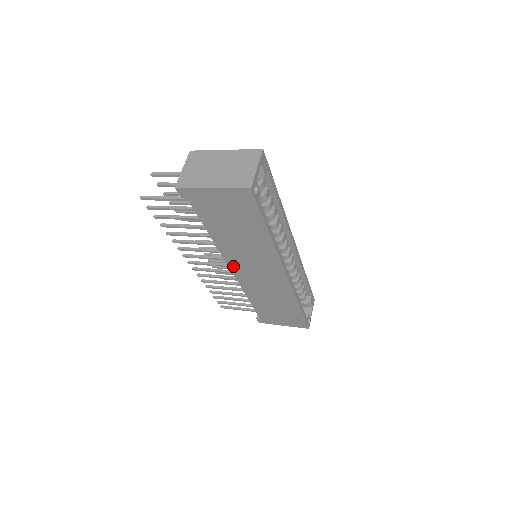
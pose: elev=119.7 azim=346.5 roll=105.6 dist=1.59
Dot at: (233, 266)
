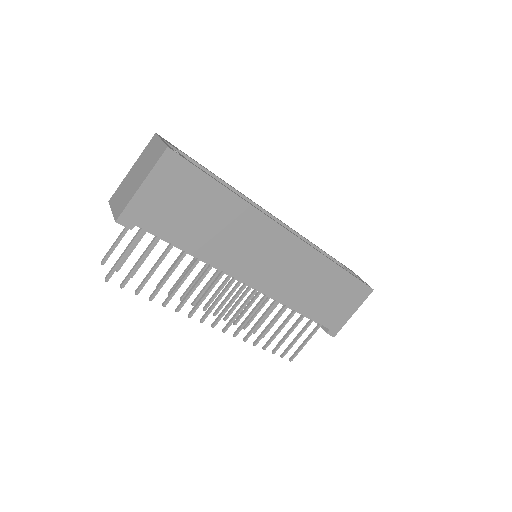
Dot at: (245, 277)
